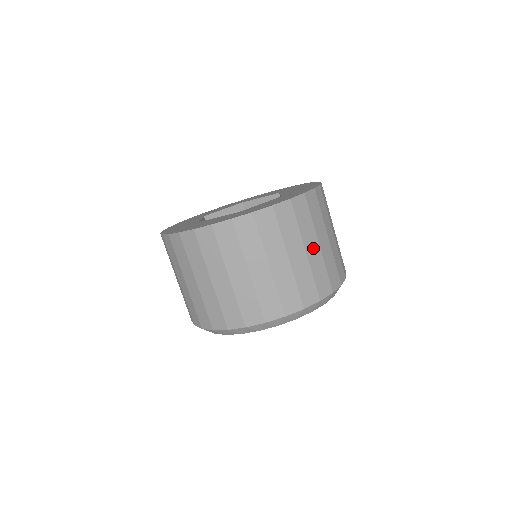
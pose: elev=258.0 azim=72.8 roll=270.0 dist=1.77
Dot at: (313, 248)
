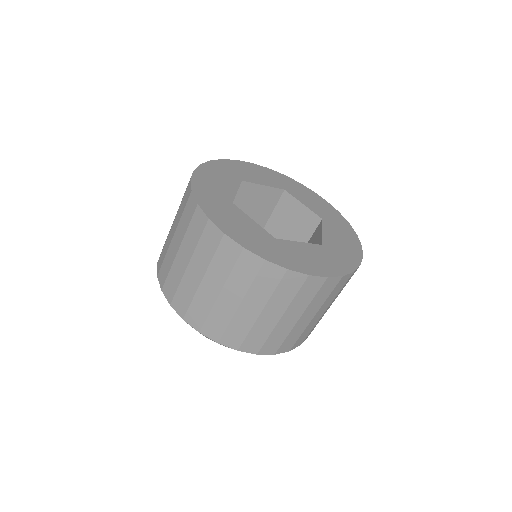
Dot at: (307, 318)
